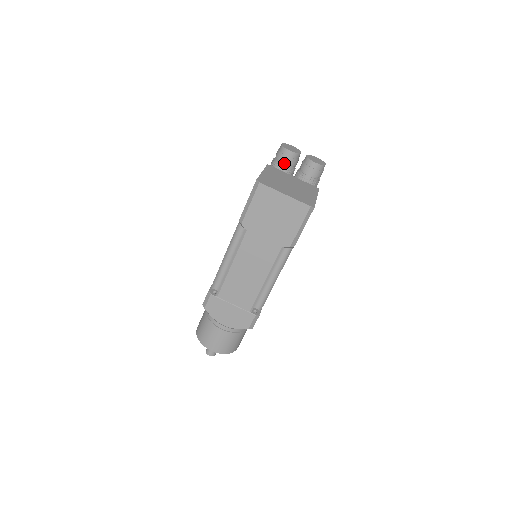
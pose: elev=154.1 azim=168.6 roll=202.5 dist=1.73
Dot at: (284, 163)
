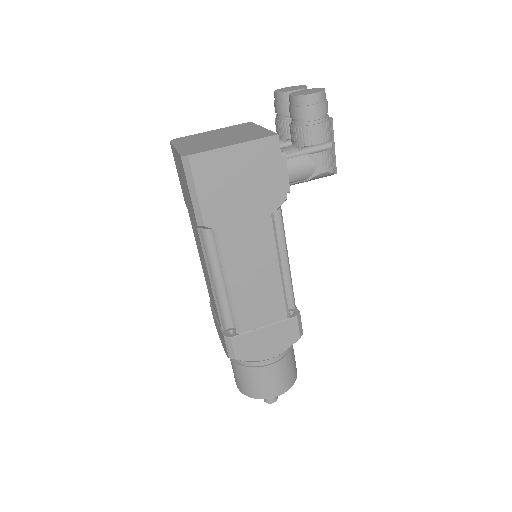
Dot at: (278, 114)
